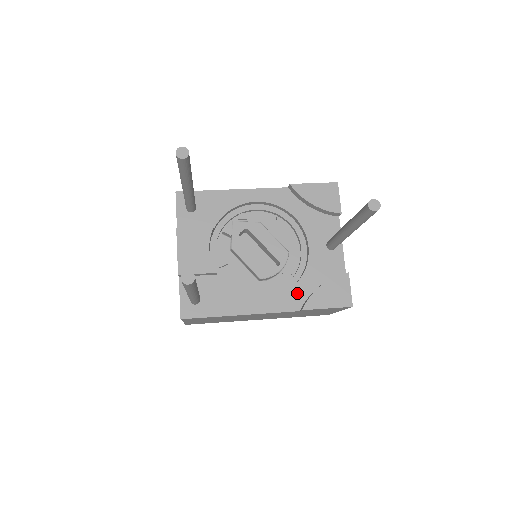
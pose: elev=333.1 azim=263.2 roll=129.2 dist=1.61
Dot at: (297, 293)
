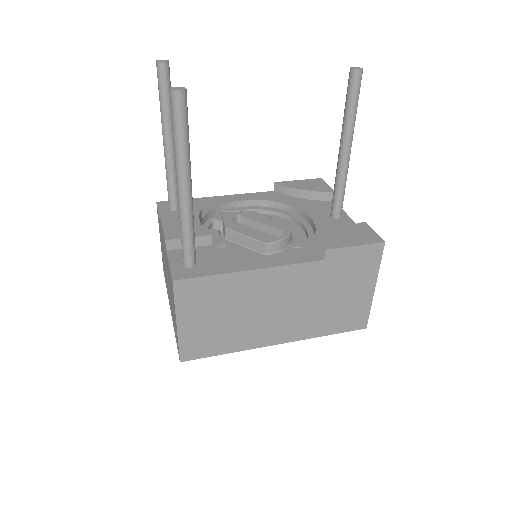
Dot at: (314, 248)
